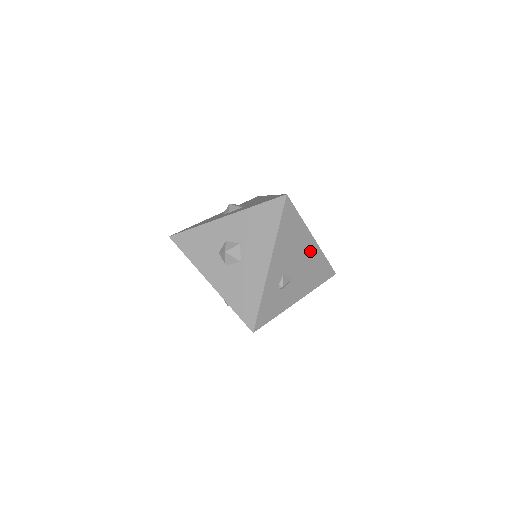
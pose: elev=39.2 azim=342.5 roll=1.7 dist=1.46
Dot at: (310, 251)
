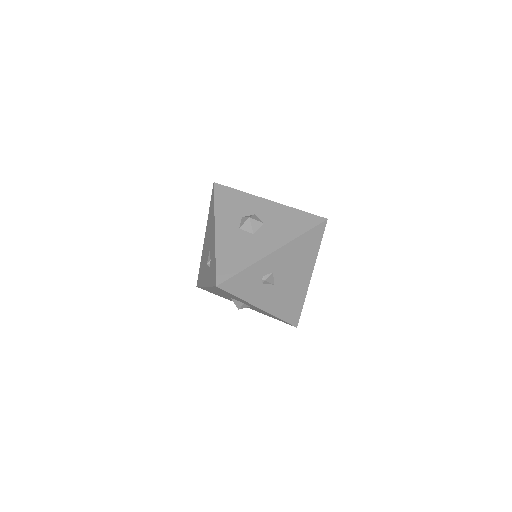
Dot at: (301, 282)
